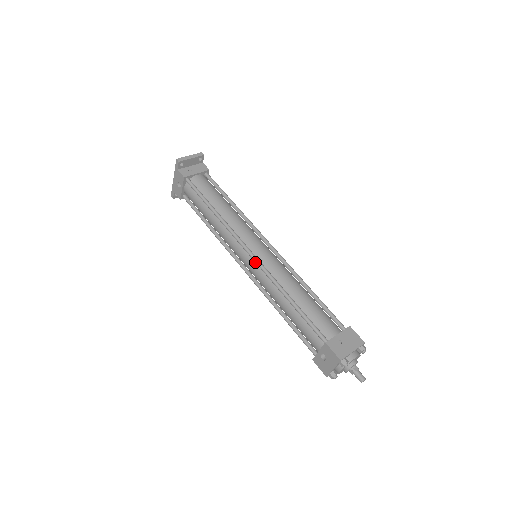
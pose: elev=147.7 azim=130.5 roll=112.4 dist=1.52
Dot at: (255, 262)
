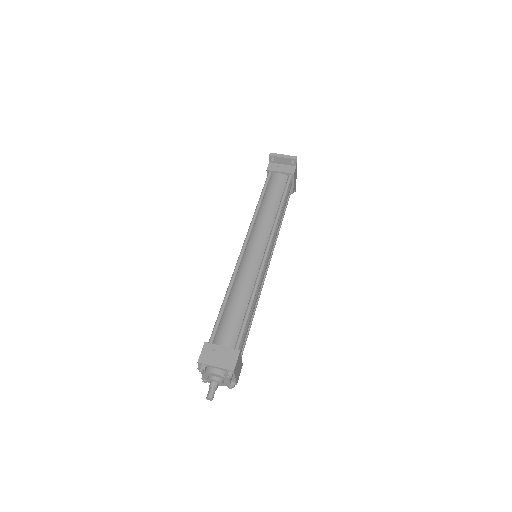
Dot at: (239, 256)
